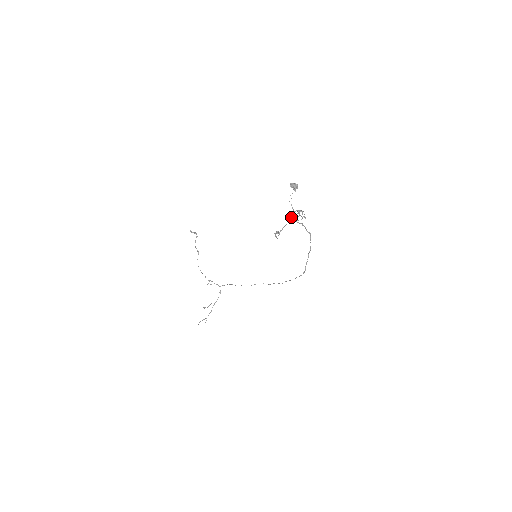
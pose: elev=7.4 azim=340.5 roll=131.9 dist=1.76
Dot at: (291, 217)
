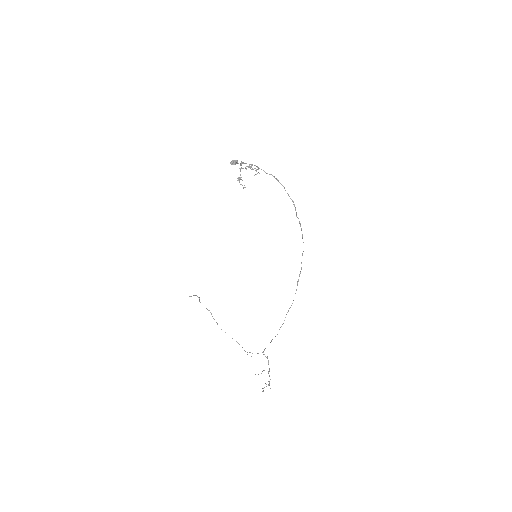
Dot at: (241, 162)
